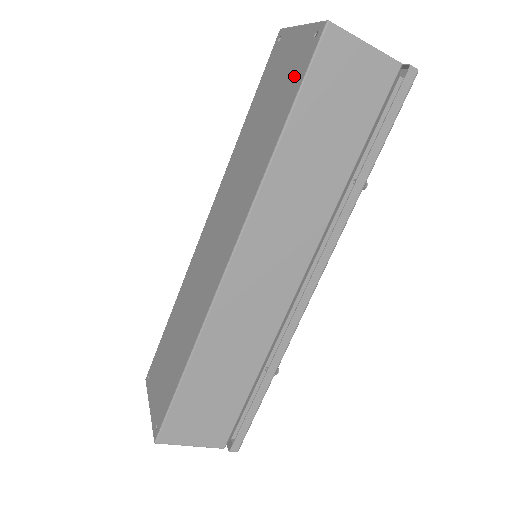
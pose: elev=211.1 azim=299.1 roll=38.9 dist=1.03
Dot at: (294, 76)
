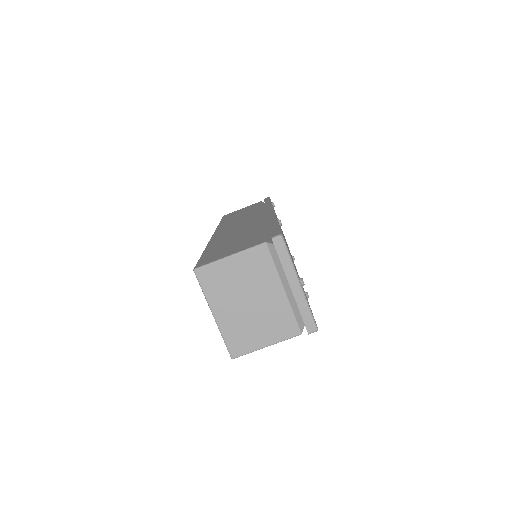
Dot at: occluded
